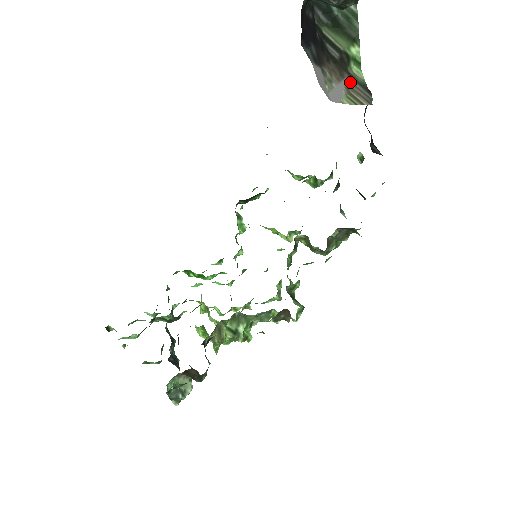
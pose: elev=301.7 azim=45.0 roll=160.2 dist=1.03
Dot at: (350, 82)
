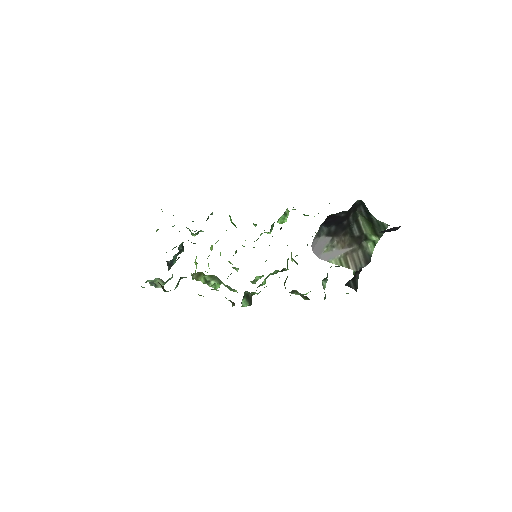
Dot at: (355, 250)
